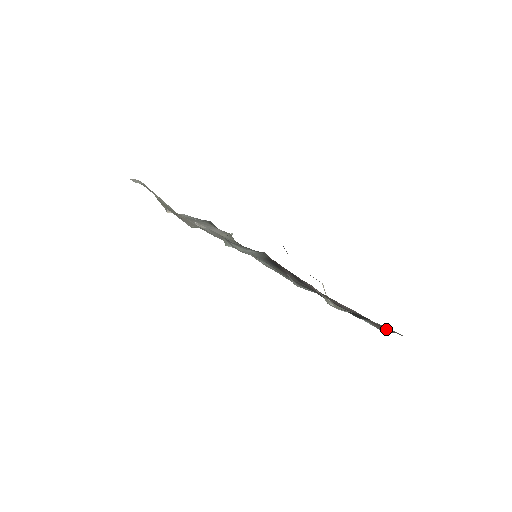
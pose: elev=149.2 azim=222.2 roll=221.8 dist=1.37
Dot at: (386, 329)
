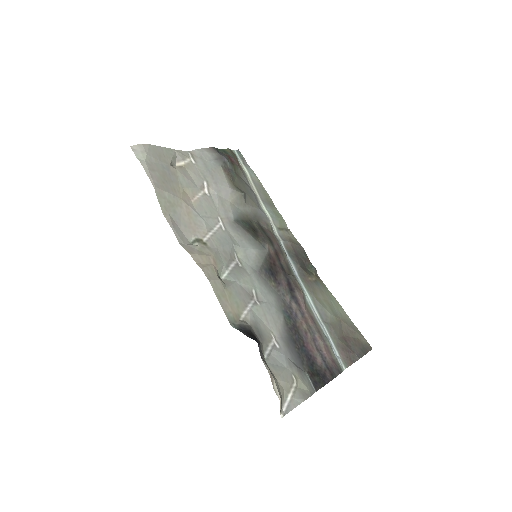
Dot at: (352, 355)
